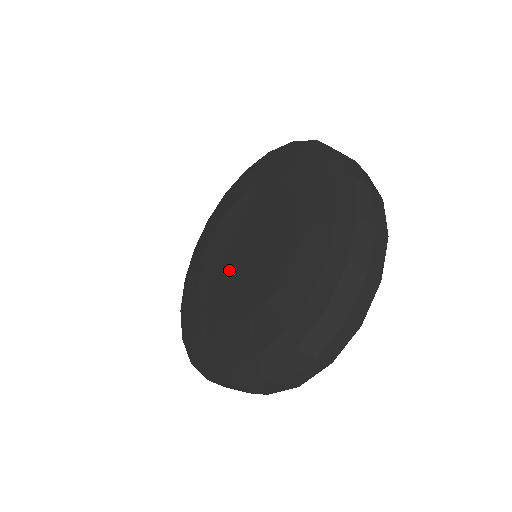
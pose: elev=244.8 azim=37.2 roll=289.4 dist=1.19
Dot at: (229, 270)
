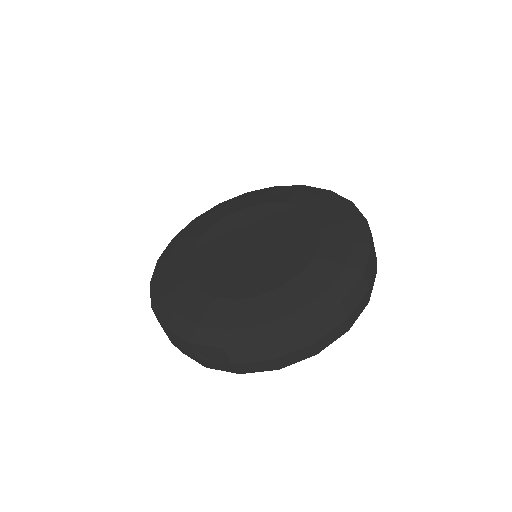
Dot at: (235, 261)
